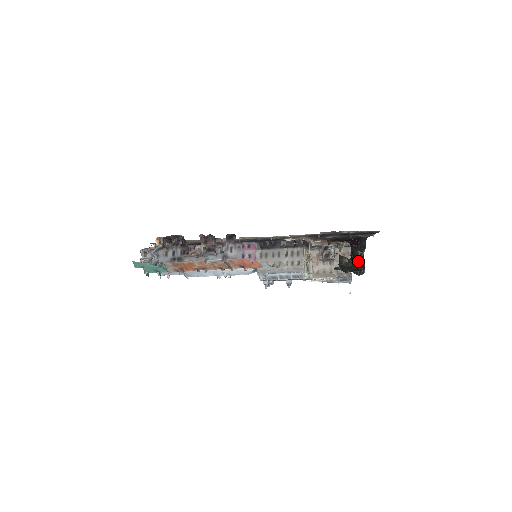
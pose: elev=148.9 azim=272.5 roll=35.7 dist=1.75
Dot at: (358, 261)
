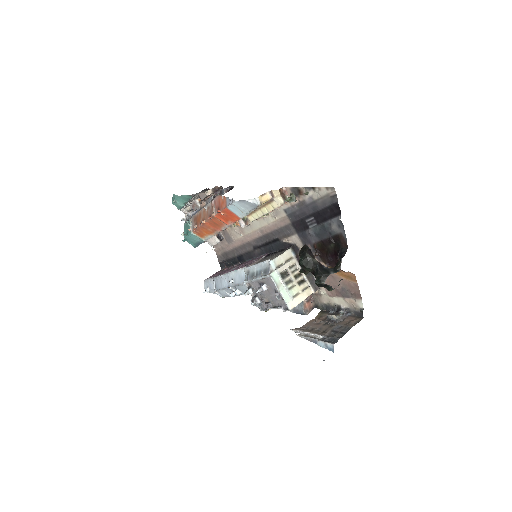
Dot at: (324, 266)
